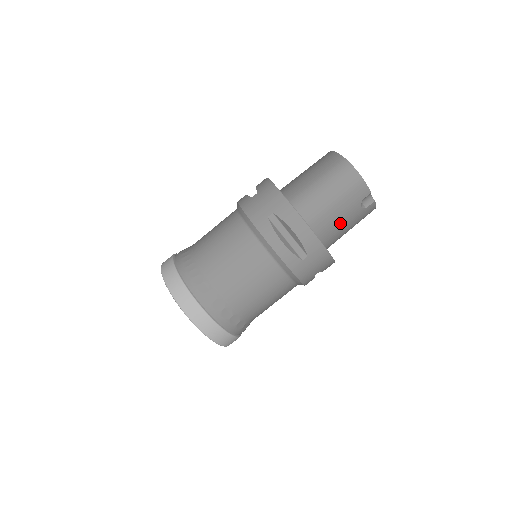
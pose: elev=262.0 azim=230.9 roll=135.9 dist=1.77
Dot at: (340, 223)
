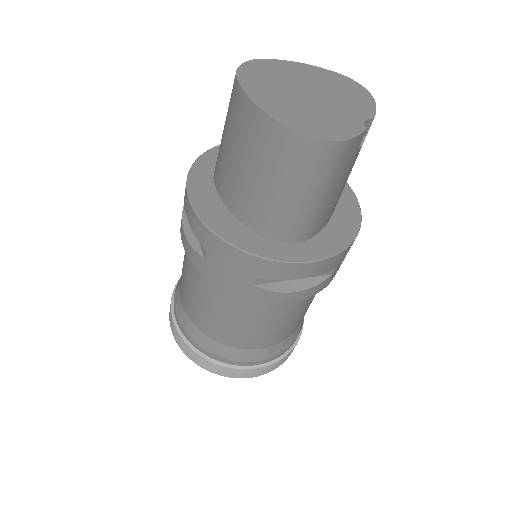
Dot at: (343, 187)
